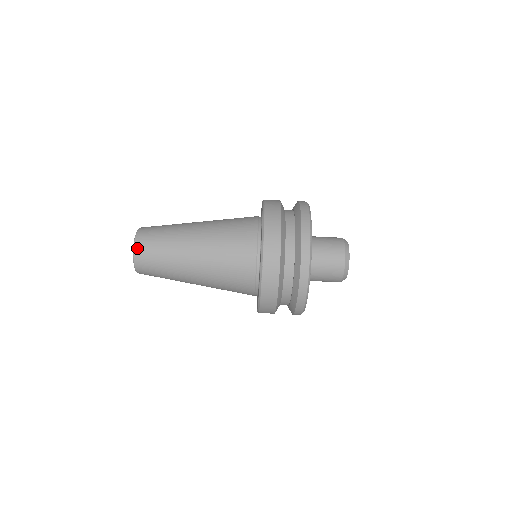
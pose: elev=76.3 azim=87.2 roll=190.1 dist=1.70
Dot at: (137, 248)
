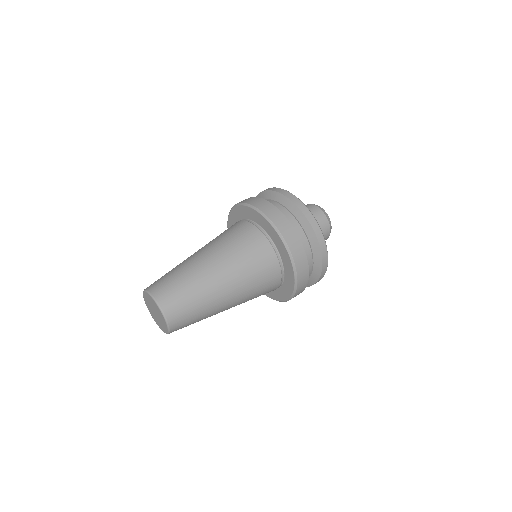
Dot at: occluded
